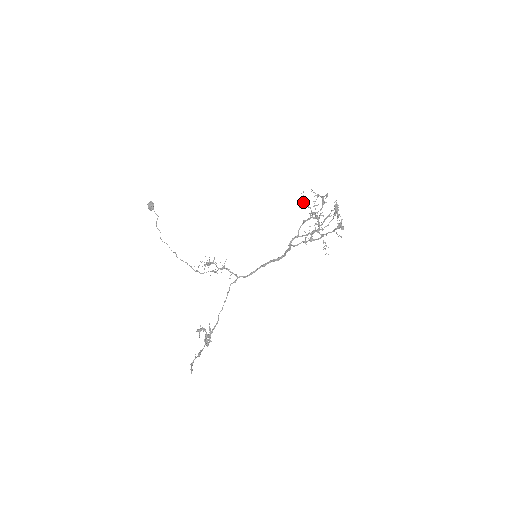
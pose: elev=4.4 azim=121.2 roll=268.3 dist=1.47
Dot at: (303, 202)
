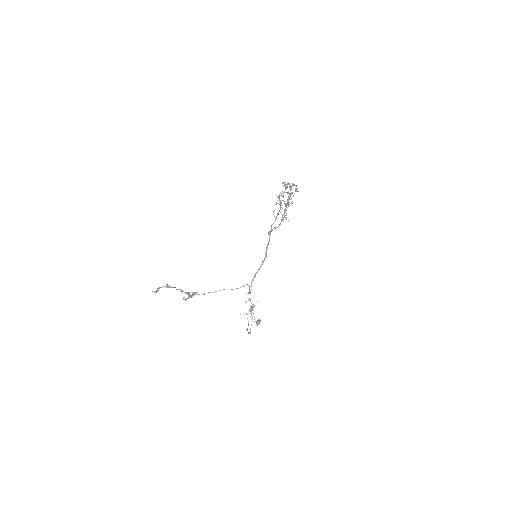
Dot at: occluded
